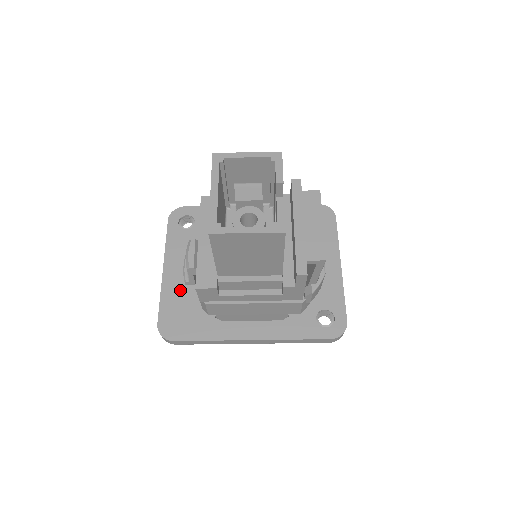
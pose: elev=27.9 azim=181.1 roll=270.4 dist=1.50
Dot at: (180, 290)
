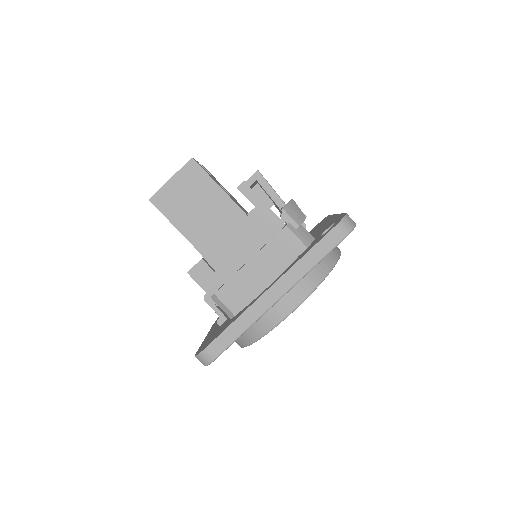
Dot at: (215, 331)
